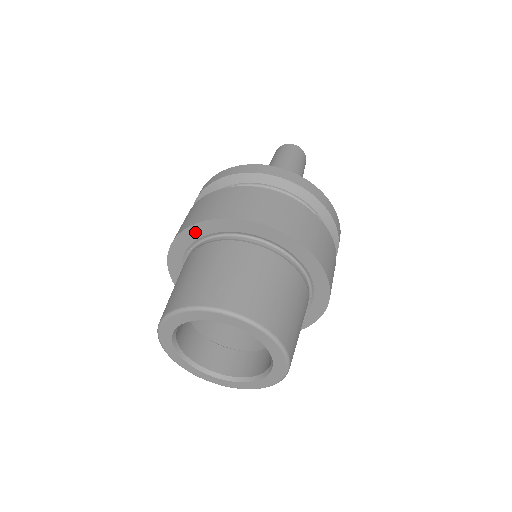
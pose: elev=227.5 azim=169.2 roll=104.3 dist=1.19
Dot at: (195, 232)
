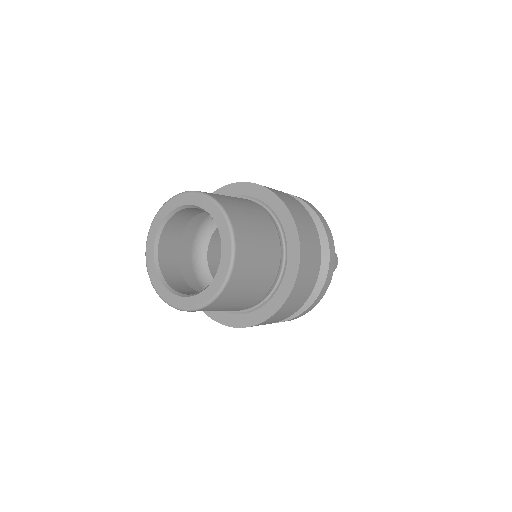
Dot at: (222, 194)
